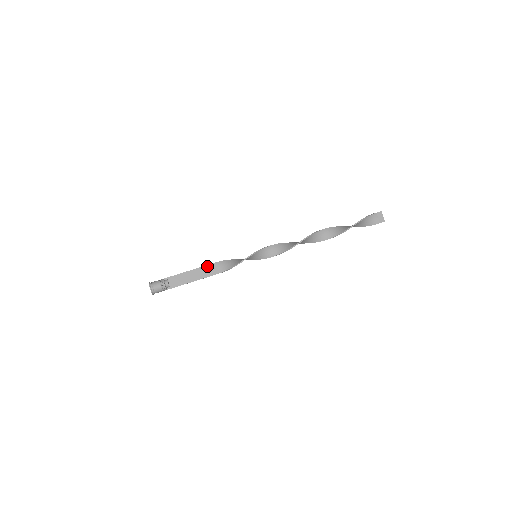
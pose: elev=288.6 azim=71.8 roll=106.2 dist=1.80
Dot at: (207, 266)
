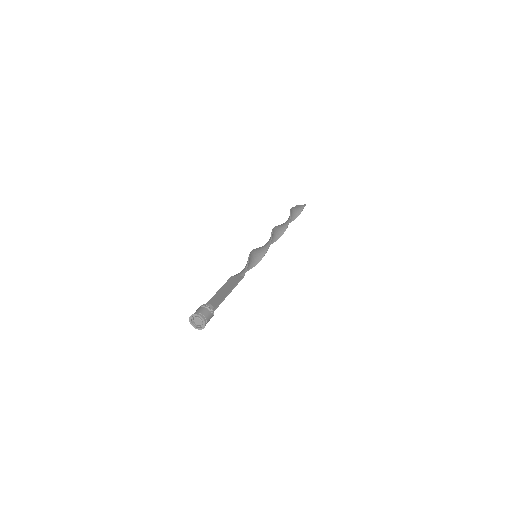
Dot at: (227, 282)
